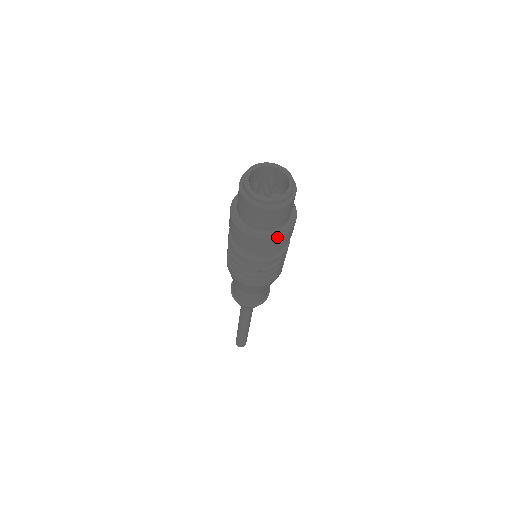
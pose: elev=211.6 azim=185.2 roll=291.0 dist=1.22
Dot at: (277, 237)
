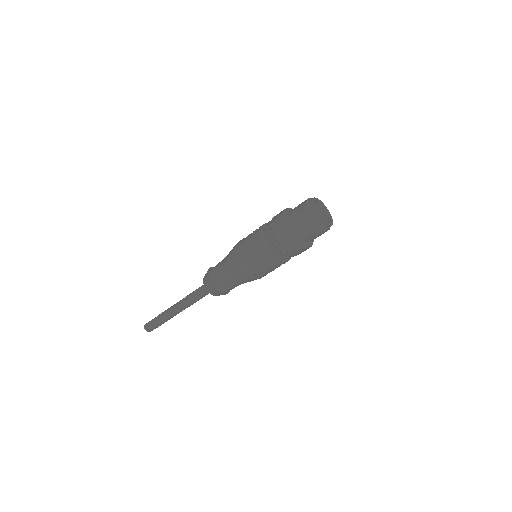
Dot at: (291, 234)
